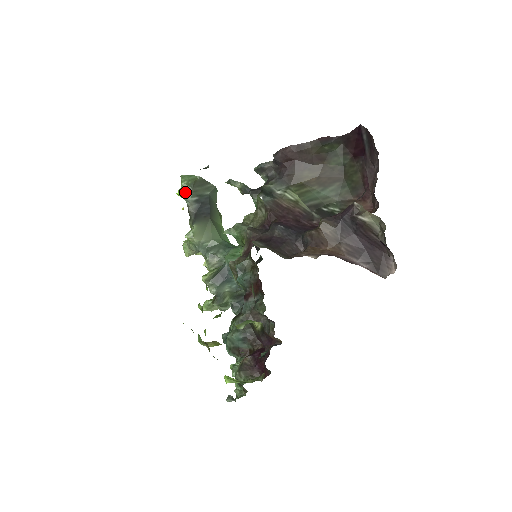
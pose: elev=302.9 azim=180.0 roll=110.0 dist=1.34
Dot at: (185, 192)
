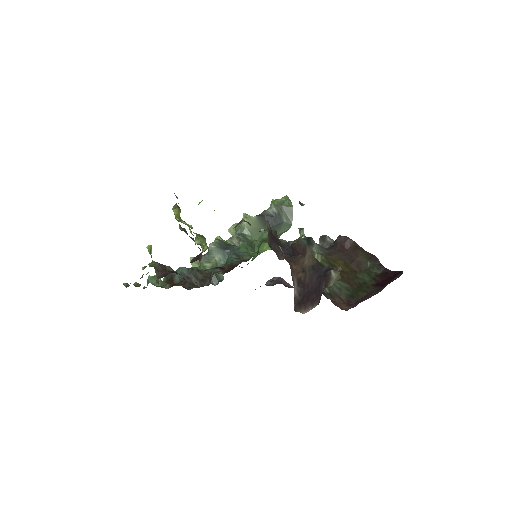
Dot at: (276, 202)
